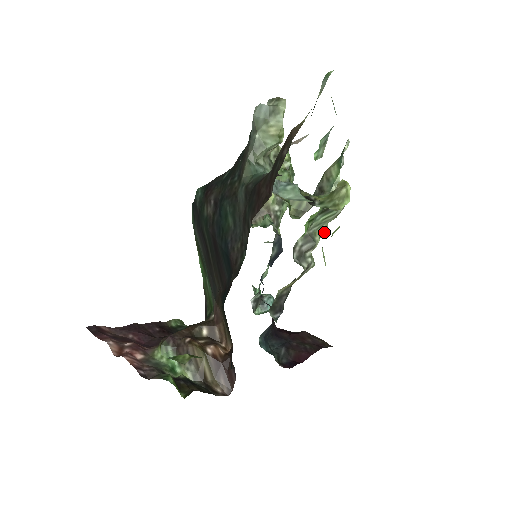
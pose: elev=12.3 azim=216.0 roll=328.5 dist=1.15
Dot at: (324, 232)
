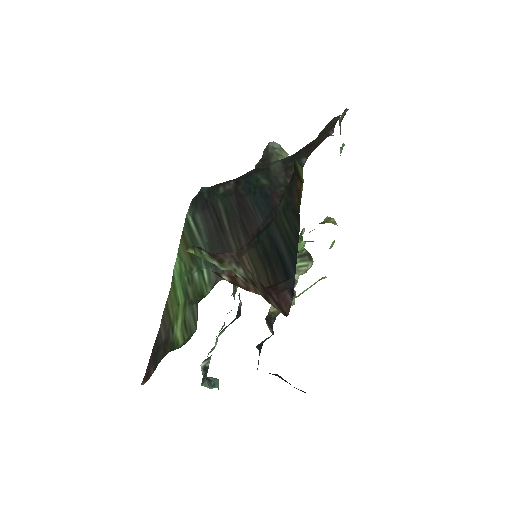
Dot at: occluded
